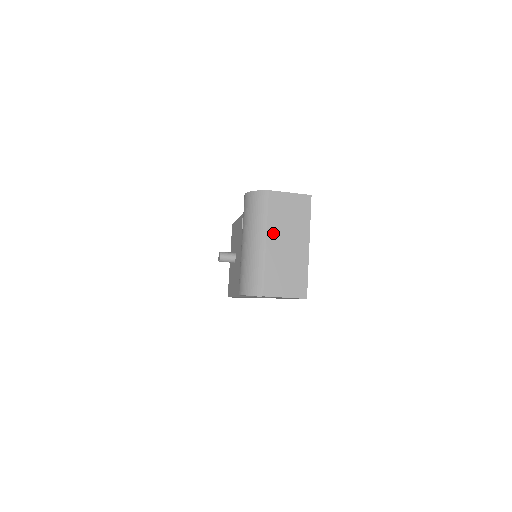
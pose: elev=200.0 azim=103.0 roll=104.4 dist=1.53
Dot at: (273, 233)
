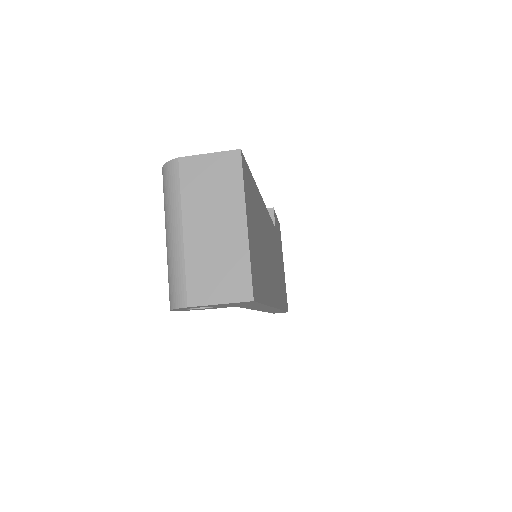
Dot at: (191, 215)
